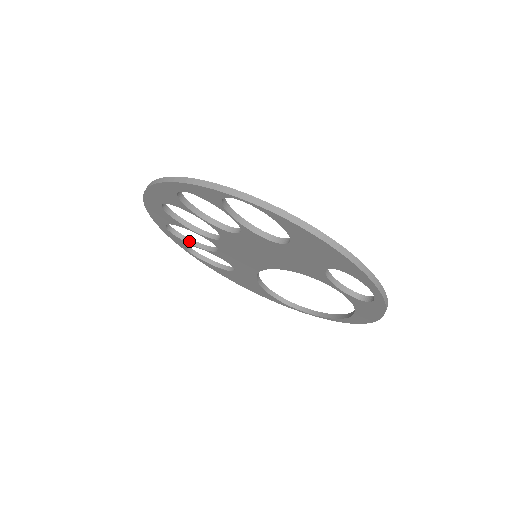
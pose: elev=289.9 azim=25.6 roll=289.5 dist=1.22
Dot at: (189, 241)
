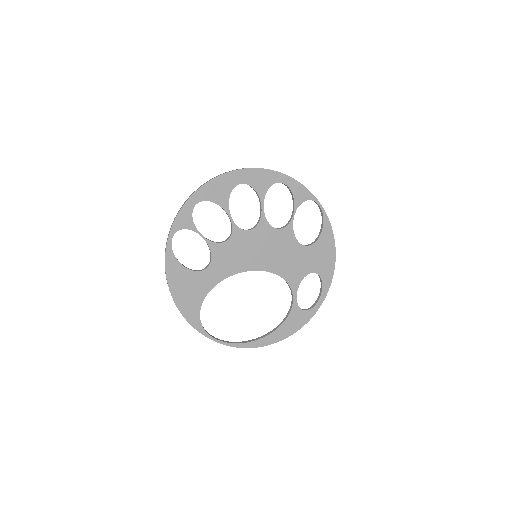
Dot at: (195, 226)
